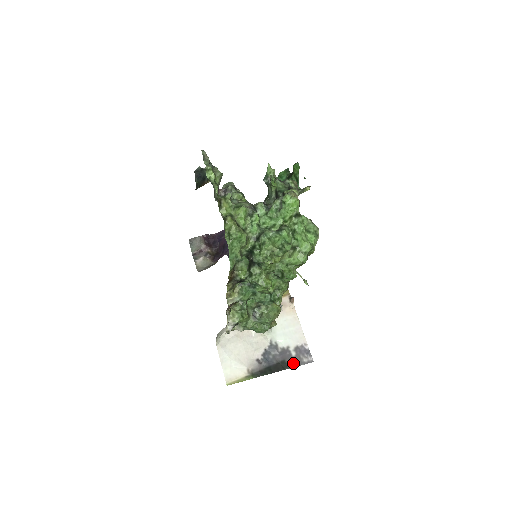
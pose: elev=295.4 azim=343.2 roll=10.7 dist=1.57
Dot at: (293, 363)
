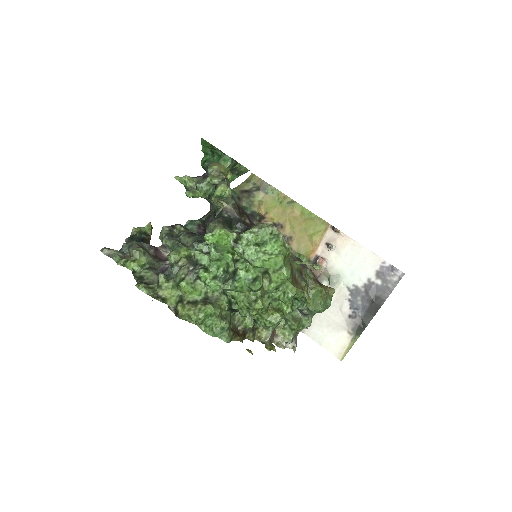
Dot at: (385, 292)
